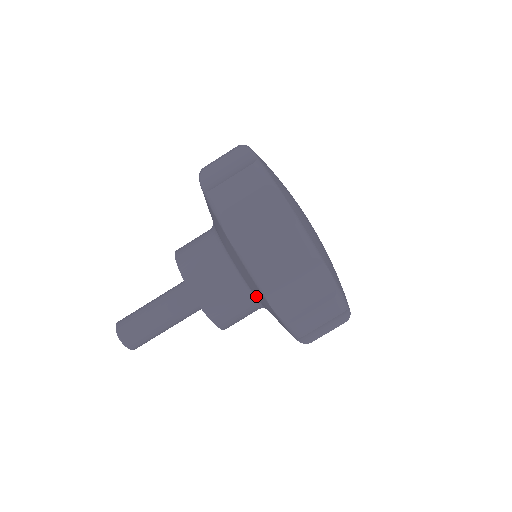
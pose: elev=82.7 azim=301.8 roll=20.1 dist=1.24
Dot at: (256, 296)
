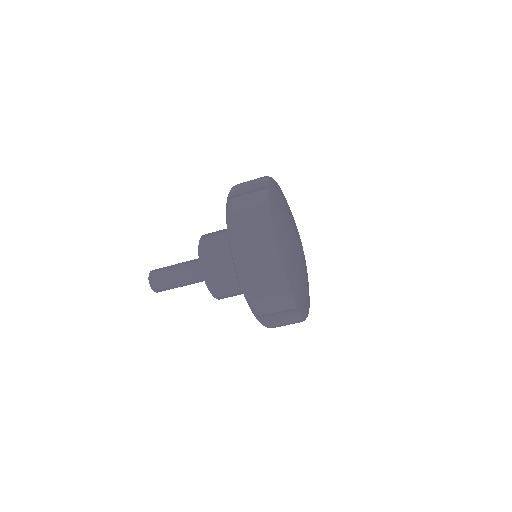
Dot at: occluded
